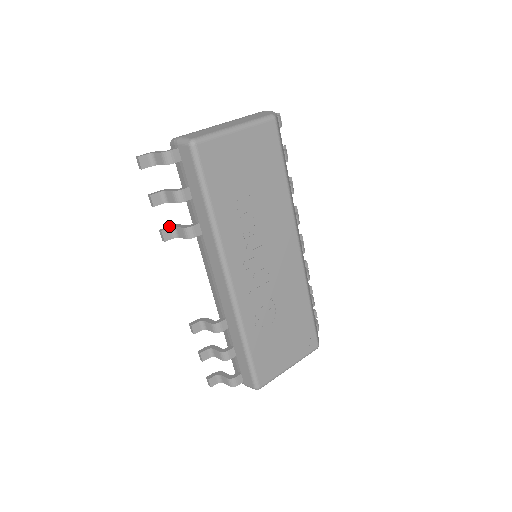
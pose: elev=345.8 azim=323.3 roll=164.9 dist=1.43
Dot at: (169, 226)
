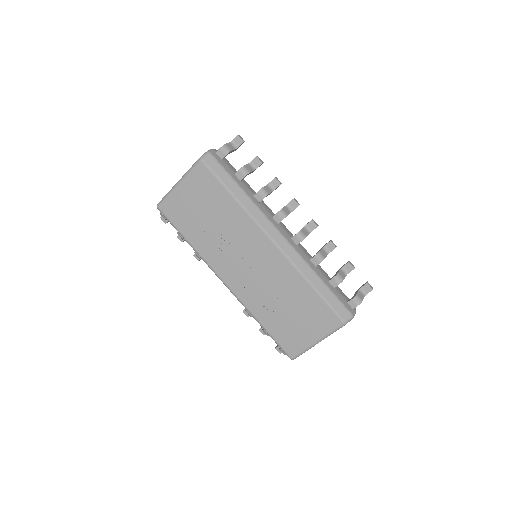
Dot at: occluded
